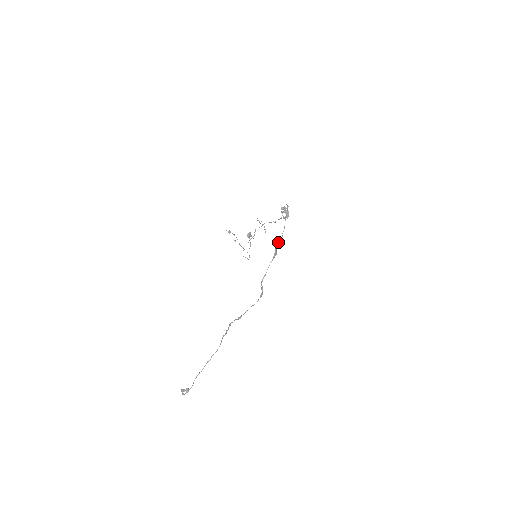
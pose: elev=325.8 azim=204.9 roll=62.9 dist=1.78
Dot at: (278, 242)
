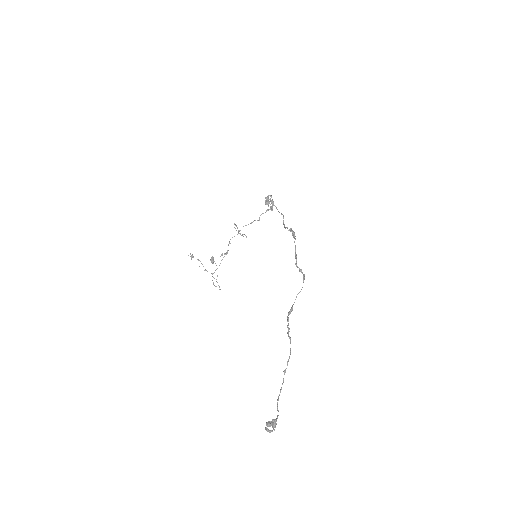
Dot at: (284, 227)
